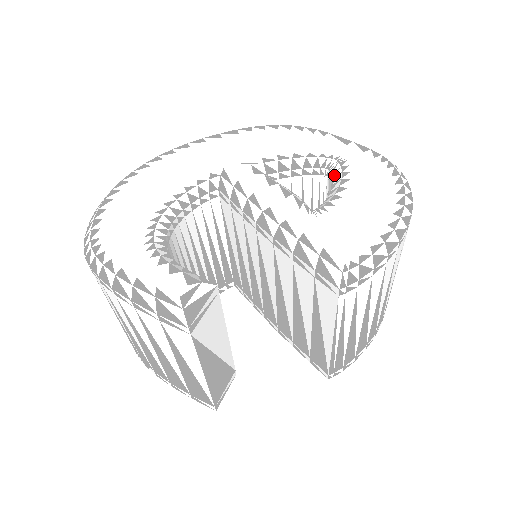
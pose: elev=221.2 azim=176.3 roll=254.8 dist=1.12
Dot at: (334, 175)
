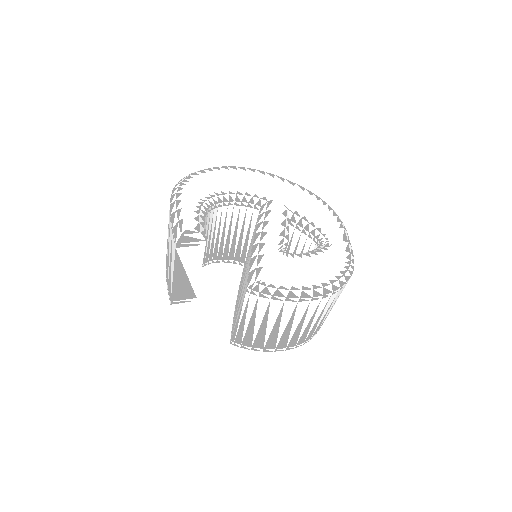
Dot at: (317, 248)
